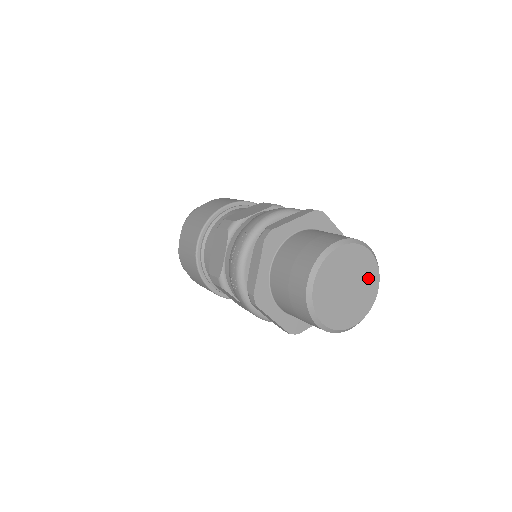
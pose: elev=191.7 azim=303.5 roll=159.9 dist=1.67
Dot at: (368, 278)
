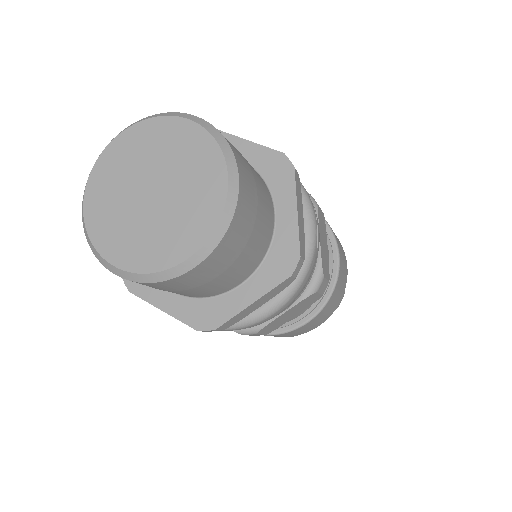
Dot at: (195, 164)
